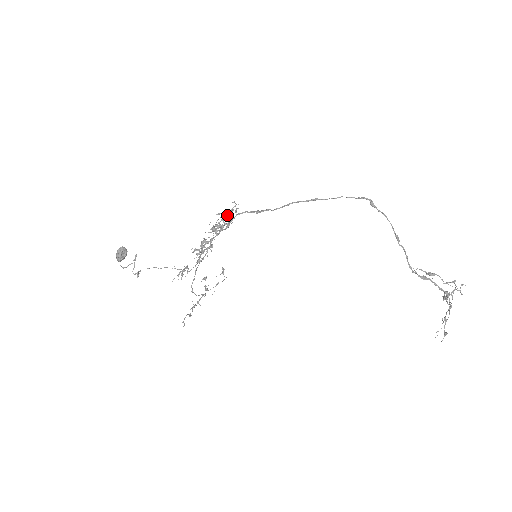
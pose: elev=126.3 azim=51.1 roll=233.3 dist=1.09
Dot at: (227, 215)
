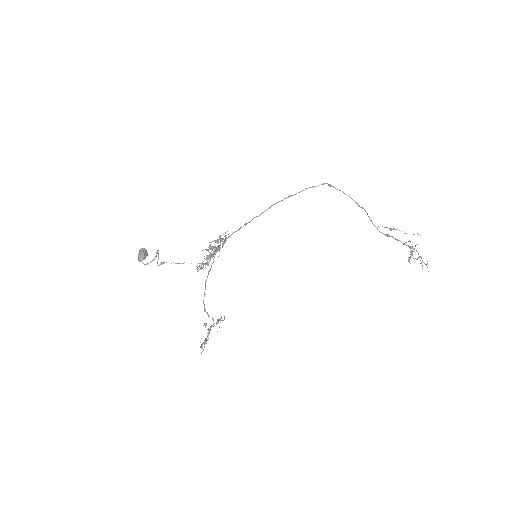
Dot at: (221, 235)
